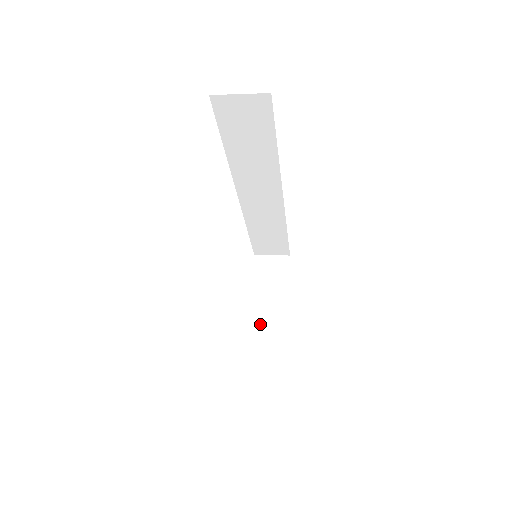
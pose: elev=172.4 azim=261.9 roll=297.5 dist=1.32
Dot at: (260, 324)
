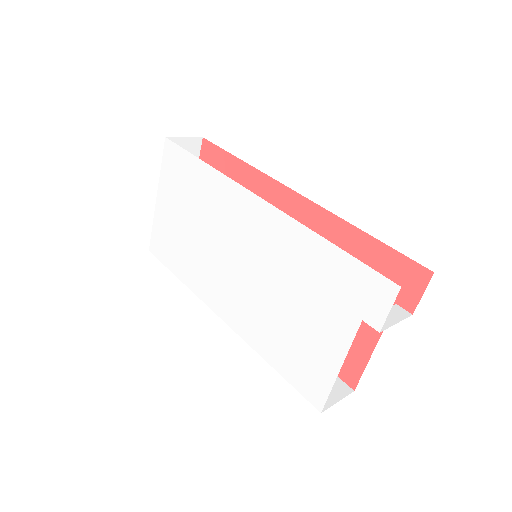
Dot at: occluded
